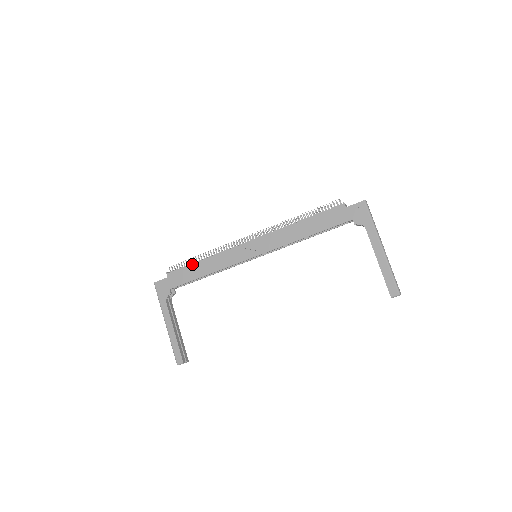
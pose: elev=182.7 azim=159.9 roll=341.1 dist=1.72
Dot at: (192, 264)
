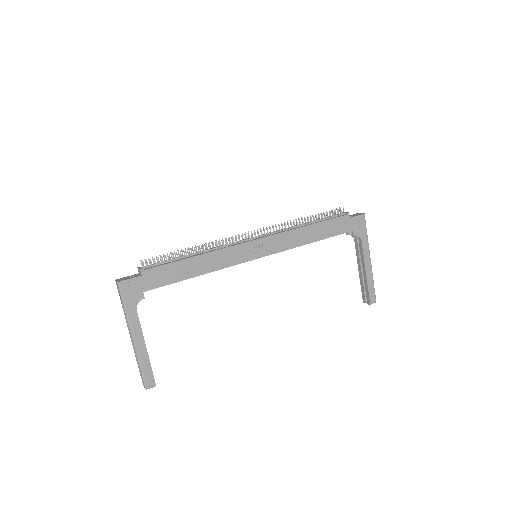
Dot at: (180, 260)
